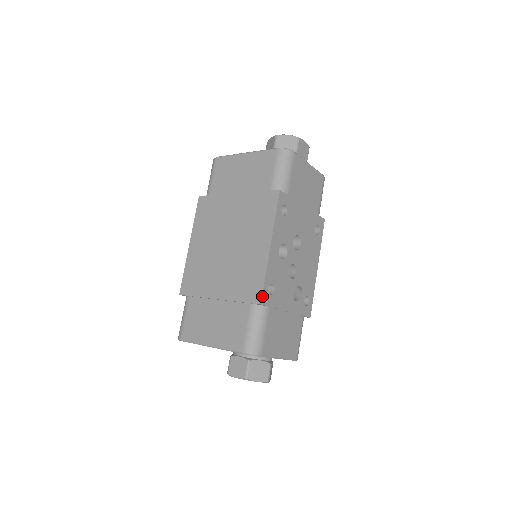
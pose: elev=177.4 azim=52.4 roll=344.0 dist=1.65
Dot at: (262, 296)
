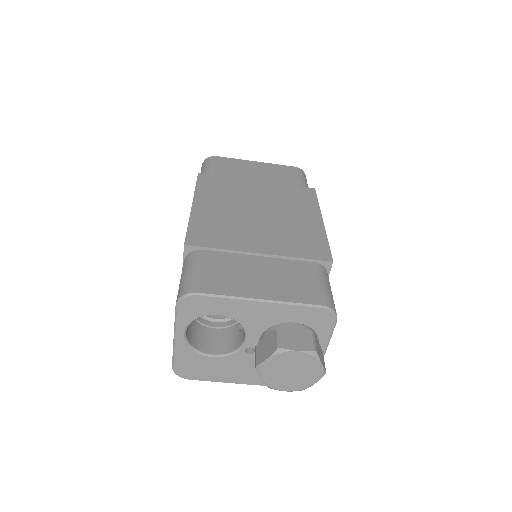
Dot at: (331, 256)
